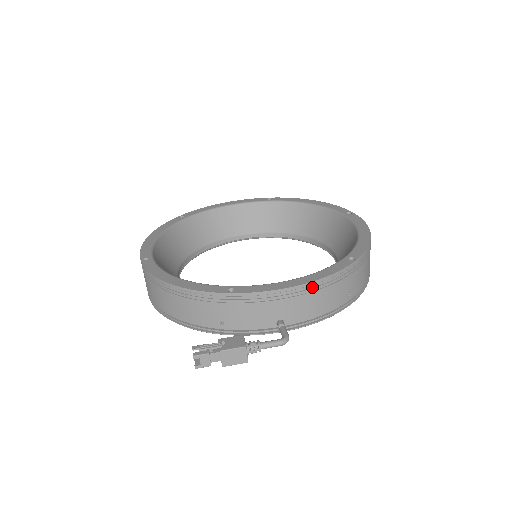
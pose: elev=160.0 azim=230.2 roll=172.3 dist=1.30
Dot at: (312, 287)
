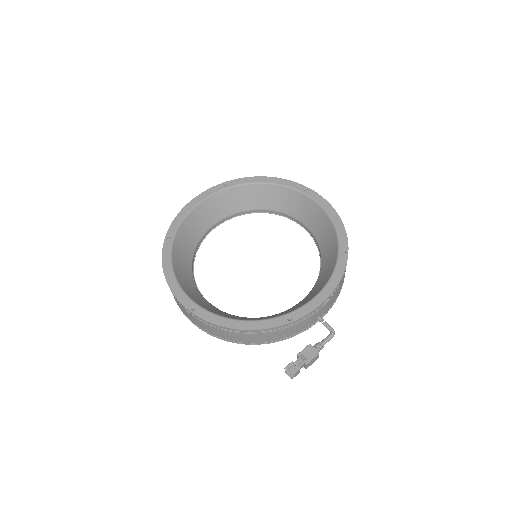
Dot at: (335, 290)
